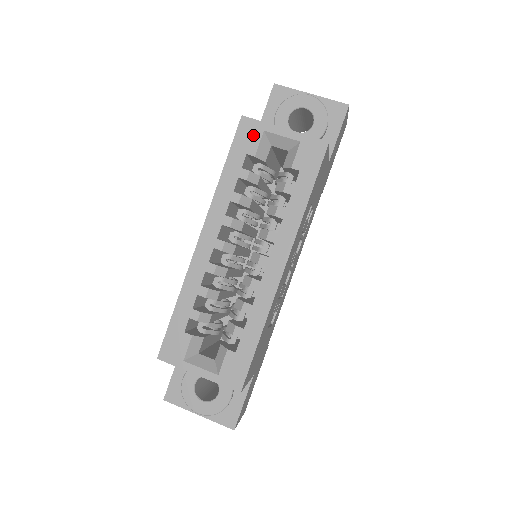
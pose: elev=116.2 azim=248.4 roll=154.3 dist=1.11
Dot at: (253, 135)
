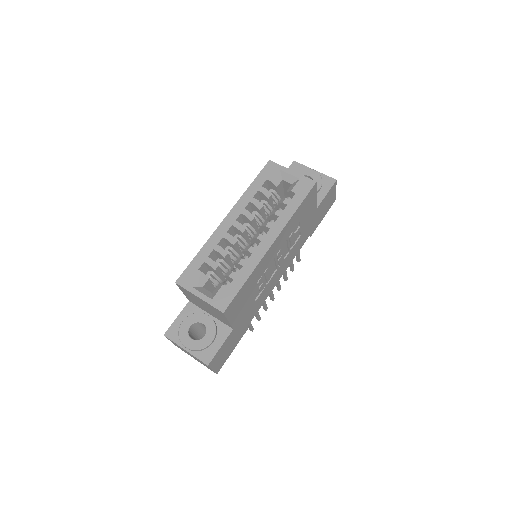
Dot at: (273, 171)
